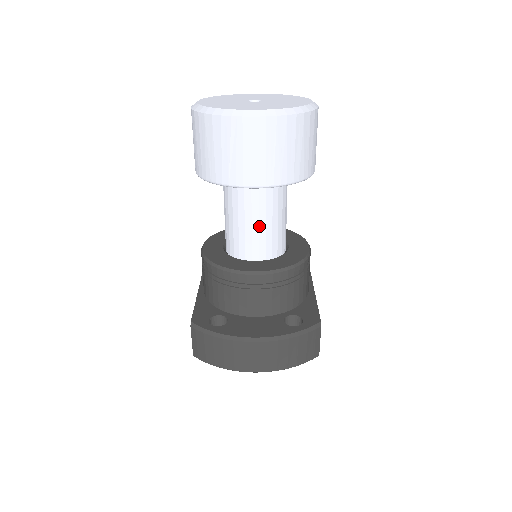
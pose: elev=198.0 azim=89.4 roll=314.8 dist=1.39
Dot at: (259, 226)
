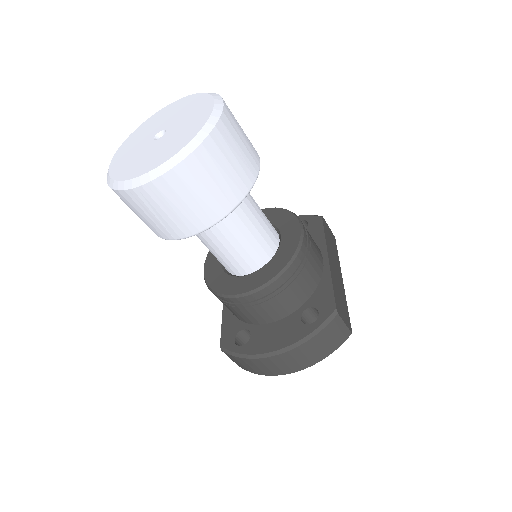
Dot at: (233, 247)
